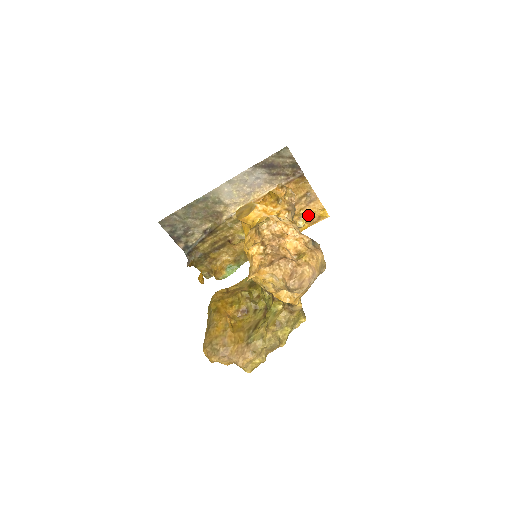
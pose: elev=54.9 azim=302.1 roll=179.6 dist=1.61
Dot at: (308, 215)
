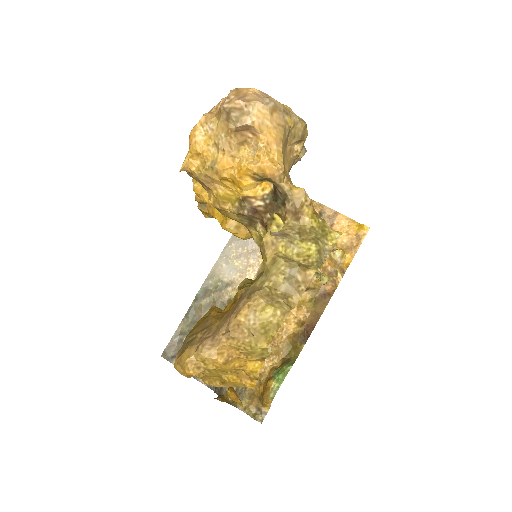
Dot at: (341, 241)
